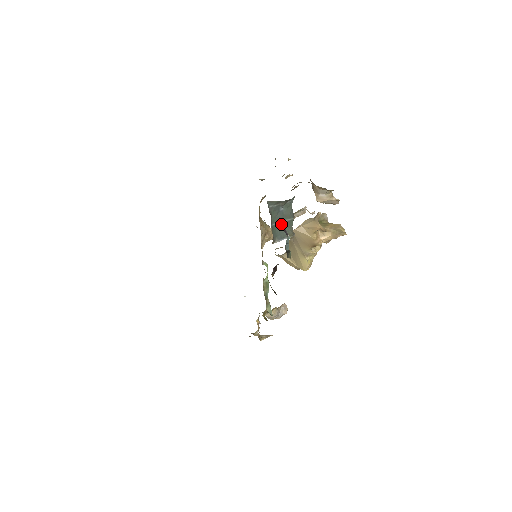
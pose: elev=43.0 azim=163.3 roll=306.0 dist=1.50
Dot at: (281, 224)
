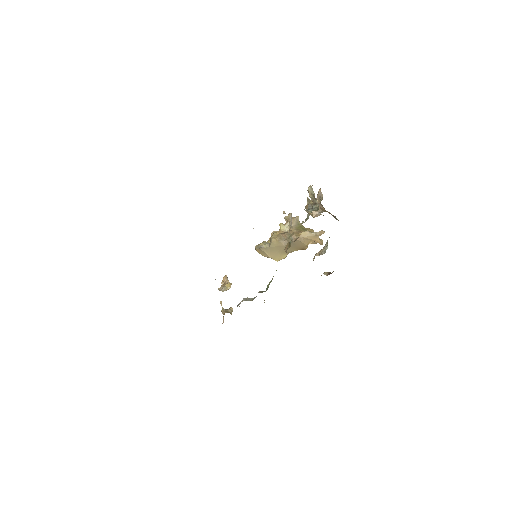
Dot at: occluded
